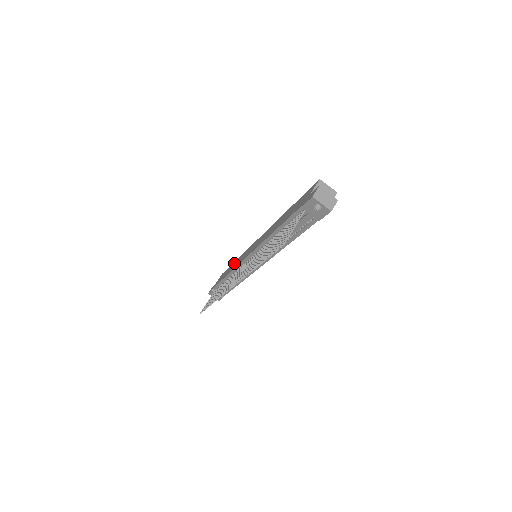
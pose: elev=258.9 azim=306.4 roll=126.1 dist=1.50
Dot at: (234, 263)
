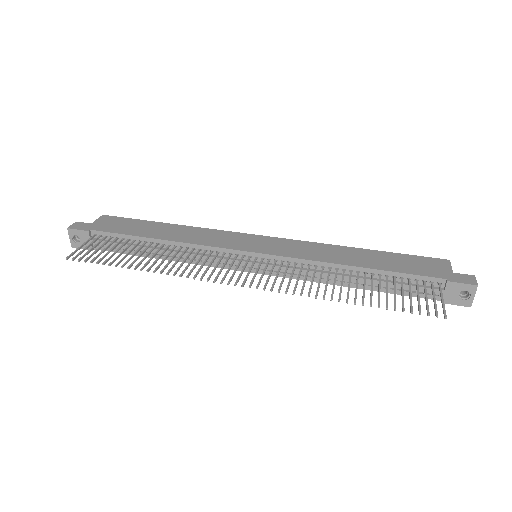
Dot at: (173, 227)
